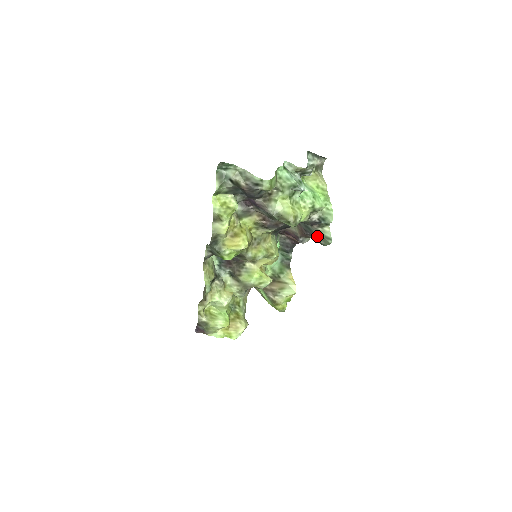
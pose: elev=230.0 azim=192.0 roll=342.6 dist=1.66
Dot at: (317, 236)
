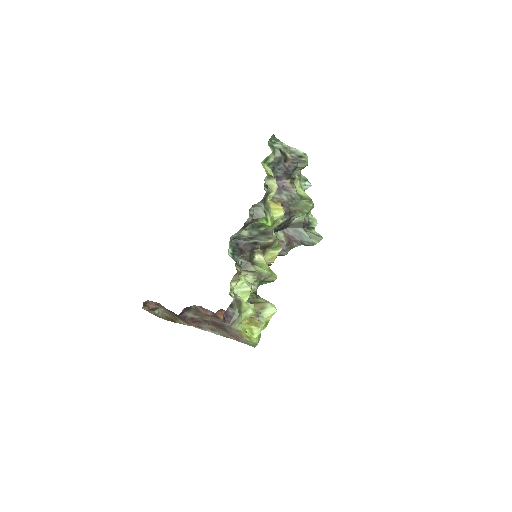
Dot at: (308, 236)
